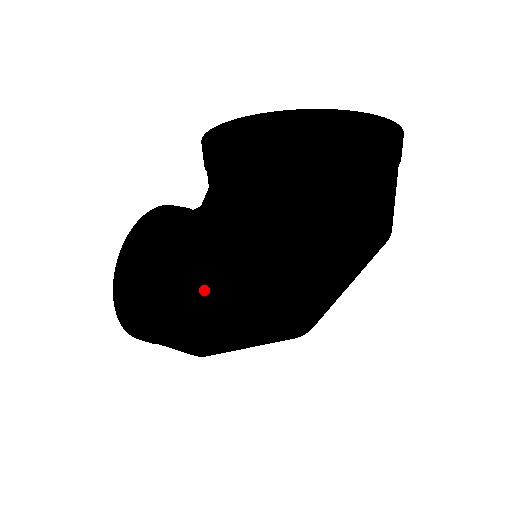
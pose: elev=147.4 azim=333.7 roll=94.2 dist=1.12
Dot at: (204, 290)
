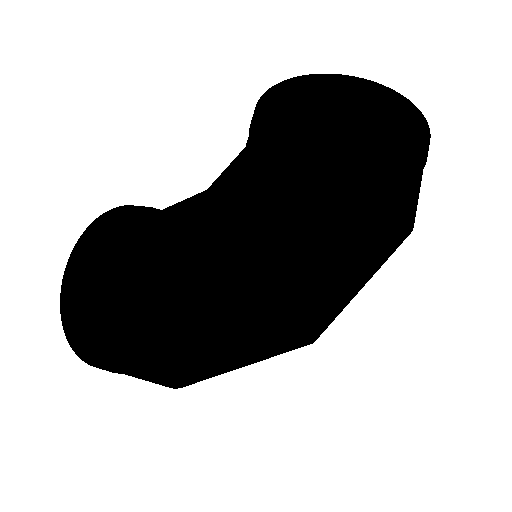
Dot at: (207, 213)
